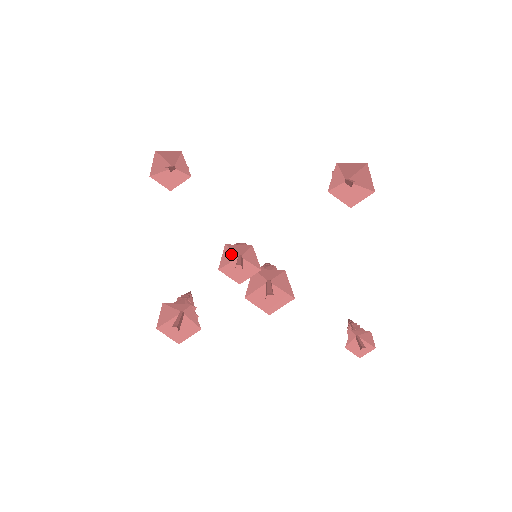
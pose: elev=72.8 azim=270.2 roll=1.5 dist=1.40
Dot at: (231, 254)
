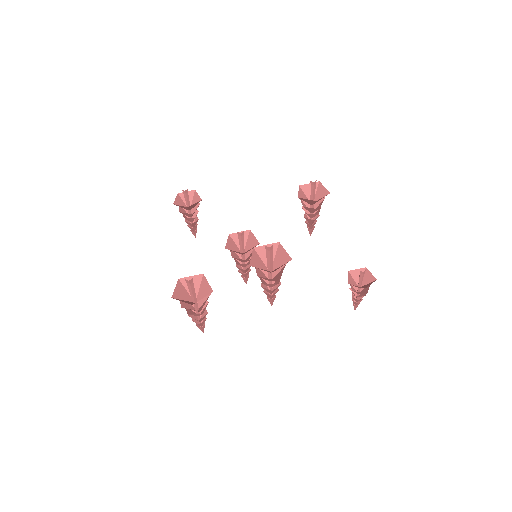
Dot at: (235, 246)
